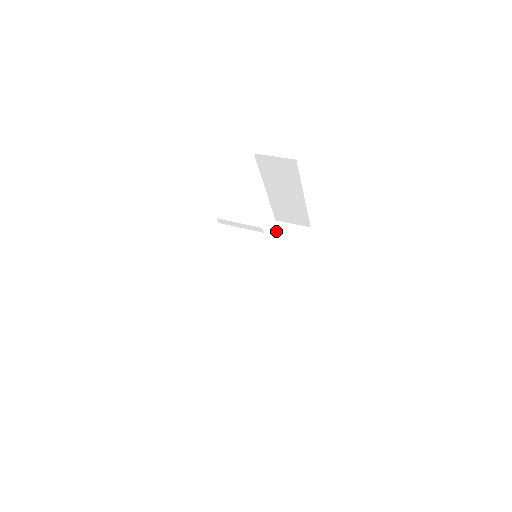
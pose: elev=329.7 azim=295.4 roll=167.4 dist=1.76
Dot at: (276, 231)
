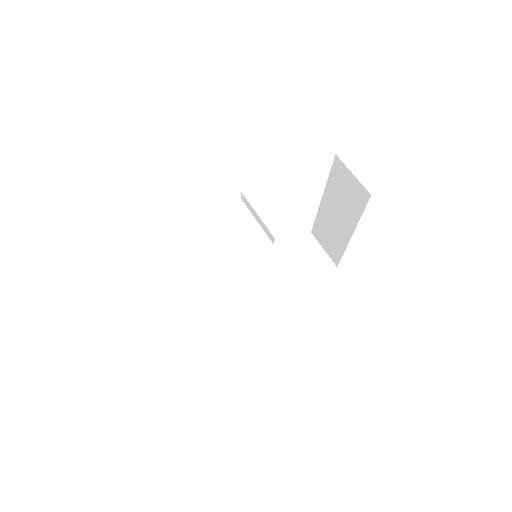
Dot at: (303, 243)
